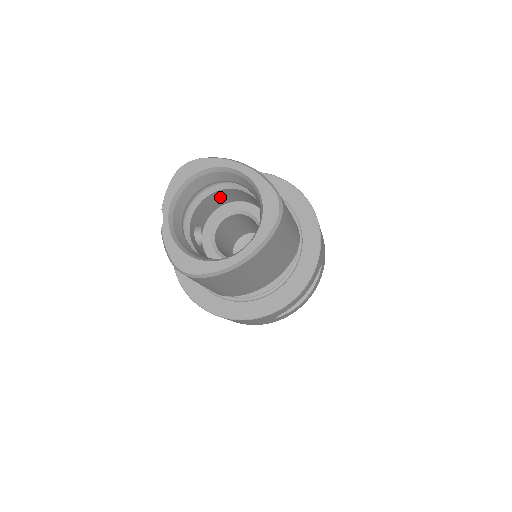
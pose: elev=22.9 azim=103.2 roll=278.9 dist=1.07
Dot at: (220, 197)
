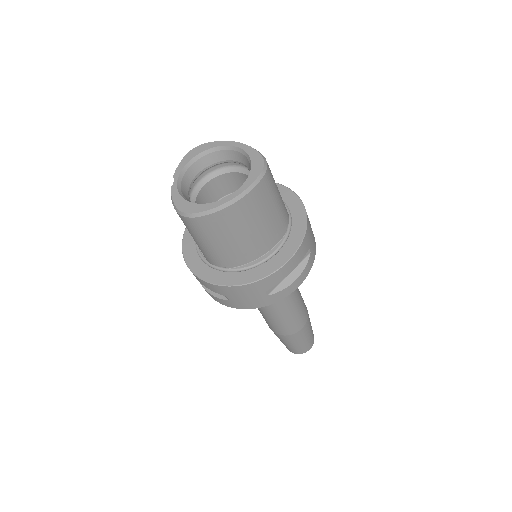
Dot at: (223, 184)
